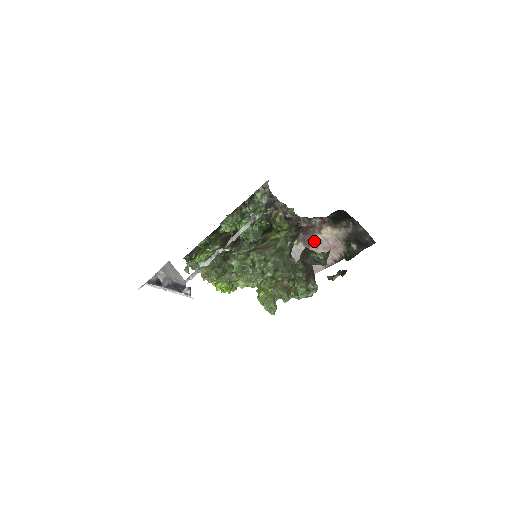
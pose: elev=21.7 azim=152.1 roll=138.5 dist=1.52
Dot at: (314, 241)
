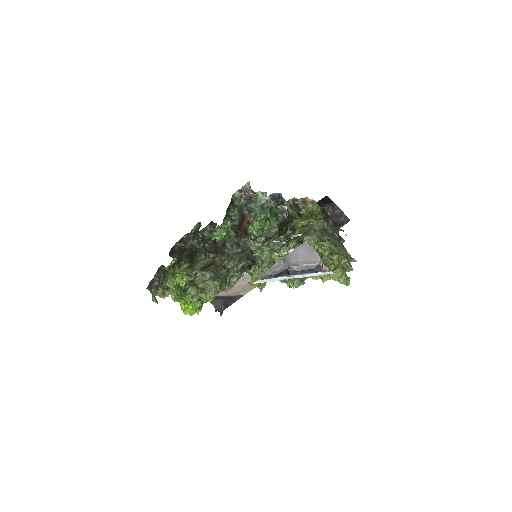
Dot at: occluded
